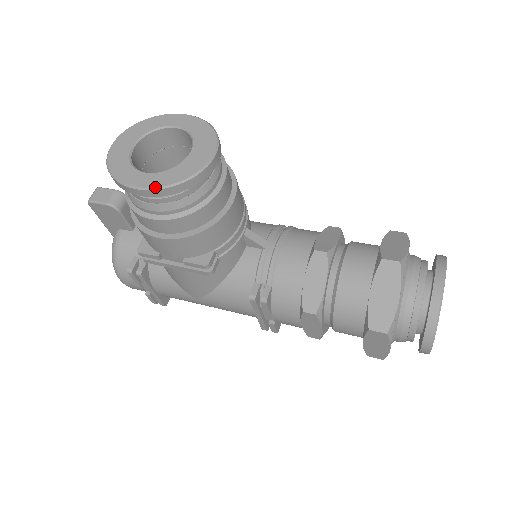
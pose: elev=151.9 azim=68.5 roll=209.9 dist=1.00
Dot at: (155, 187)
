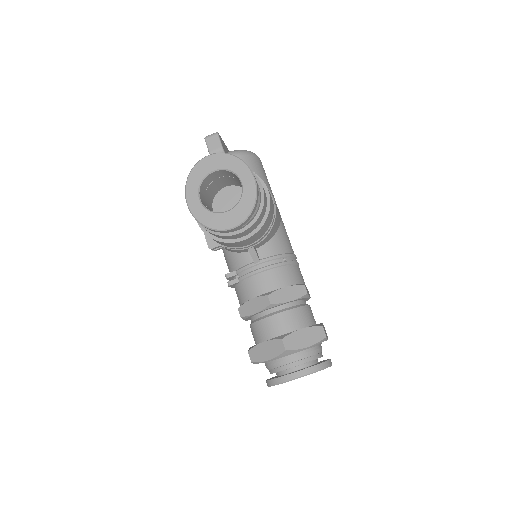
Dot at: (192, 214)
